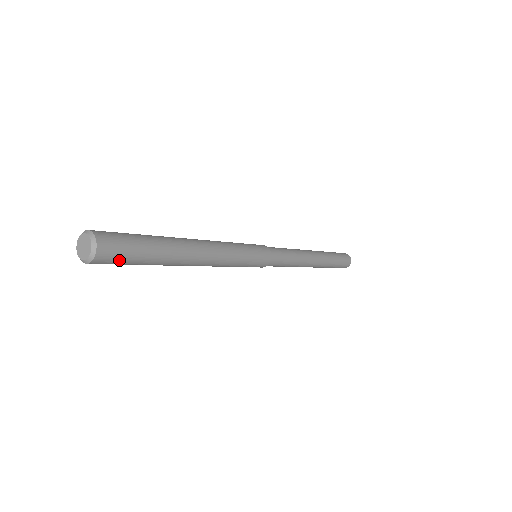
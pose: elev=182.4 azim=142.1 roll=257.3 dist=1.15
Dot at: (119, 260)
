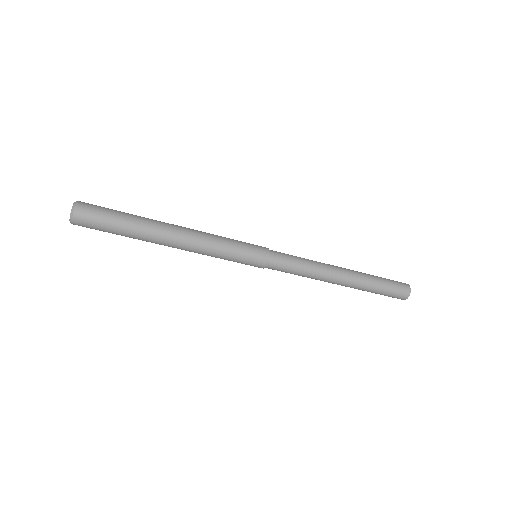
Dot at: (96, 219)
